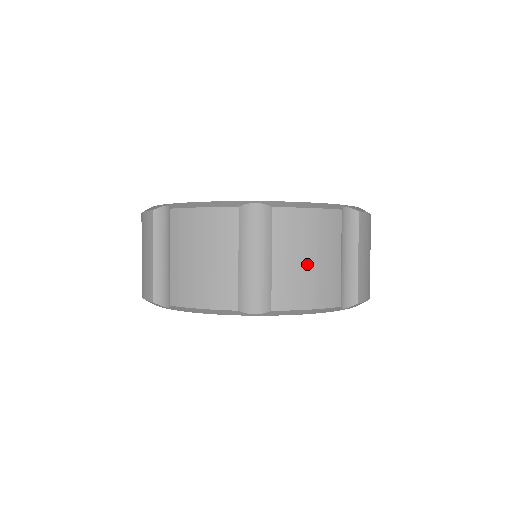
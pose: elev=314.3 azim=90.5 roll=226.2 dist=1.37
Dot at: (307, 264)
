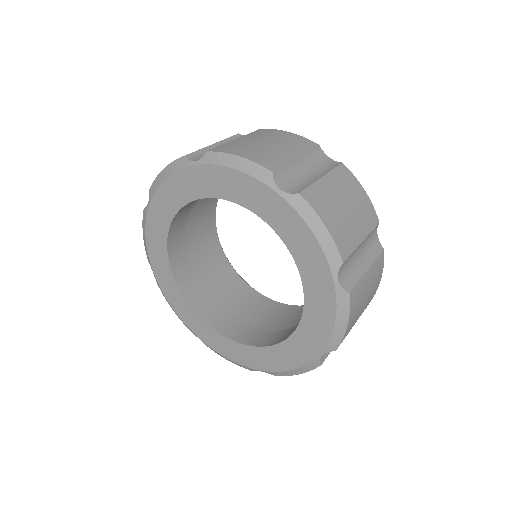
Dot at: (261, 144)
